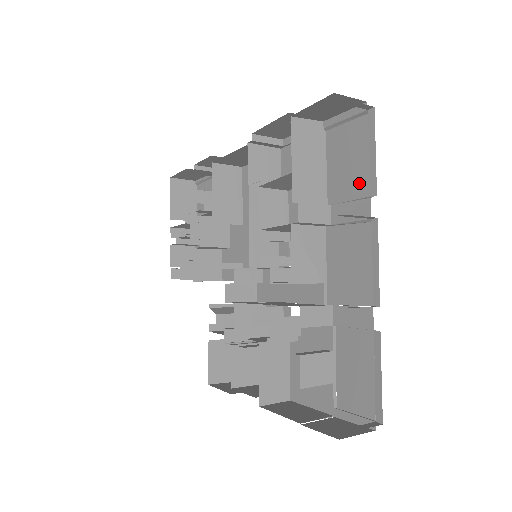
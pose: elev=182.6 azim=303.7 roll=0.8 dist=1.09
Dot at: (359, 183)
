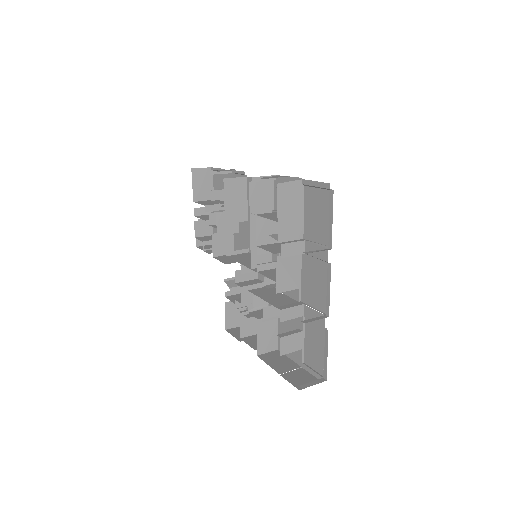
Dot at: (322, 234)
